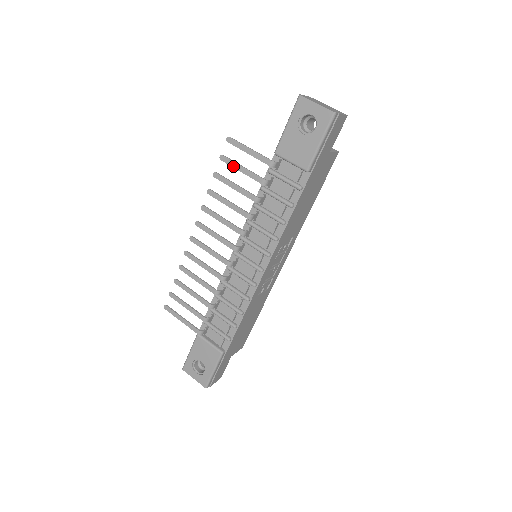
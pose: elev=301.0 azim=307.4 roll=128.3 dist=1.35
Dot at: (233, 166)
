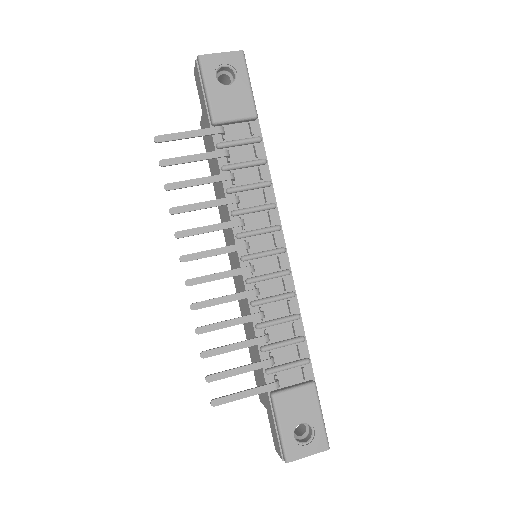
Dot at: (182, 162)
